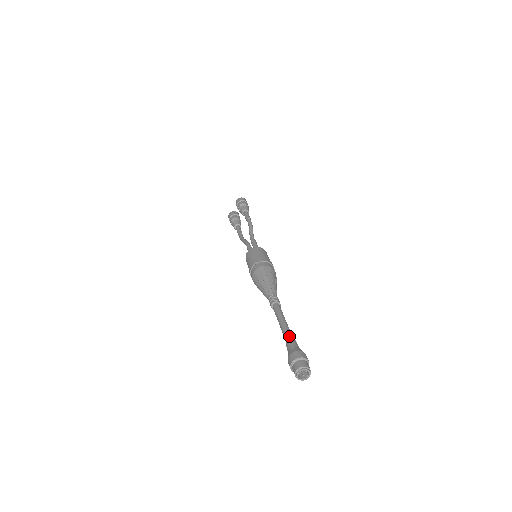
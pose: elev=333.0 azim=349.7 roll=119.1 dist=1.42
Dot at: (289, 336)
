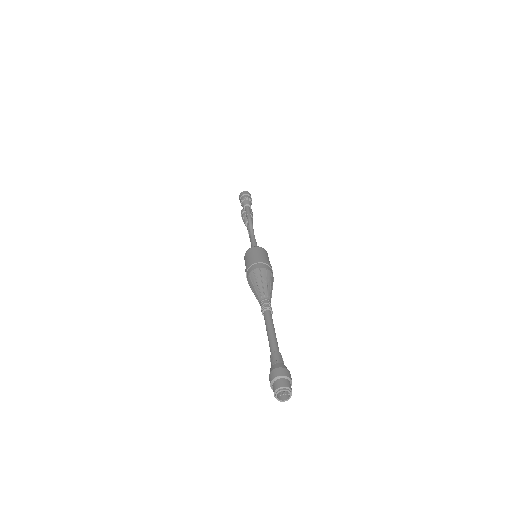
Dot at: (272, 350)
